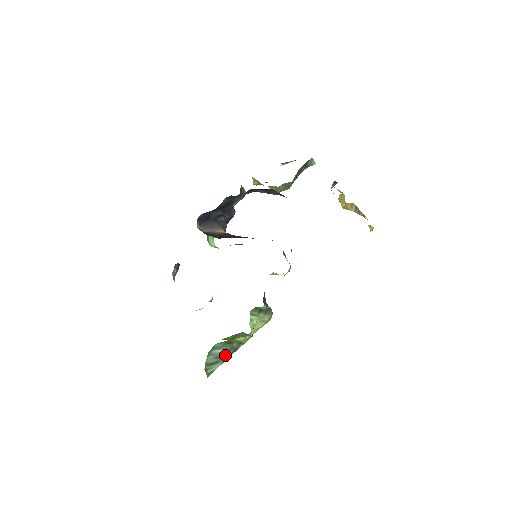
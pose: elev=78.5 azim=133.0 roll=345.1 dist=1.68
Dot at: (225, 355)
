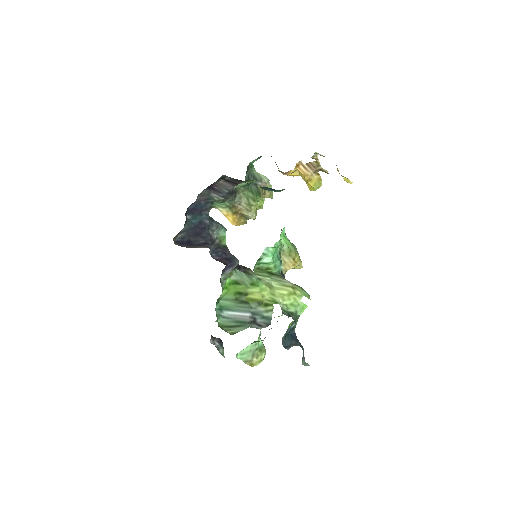
Dot at: (250, 322)
